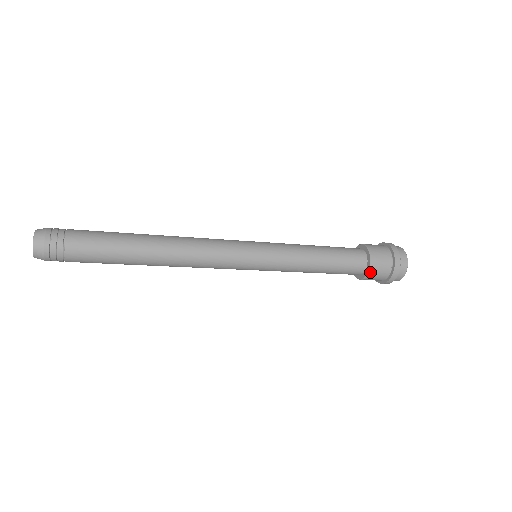
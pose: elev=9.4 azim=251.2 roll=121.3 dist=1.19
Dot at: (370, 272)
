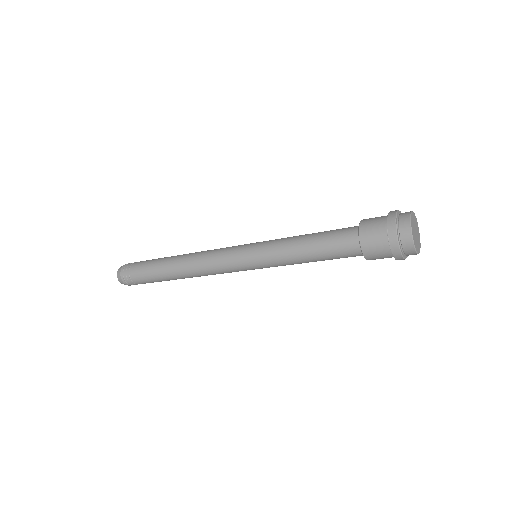
Dot at: (361, 237)
